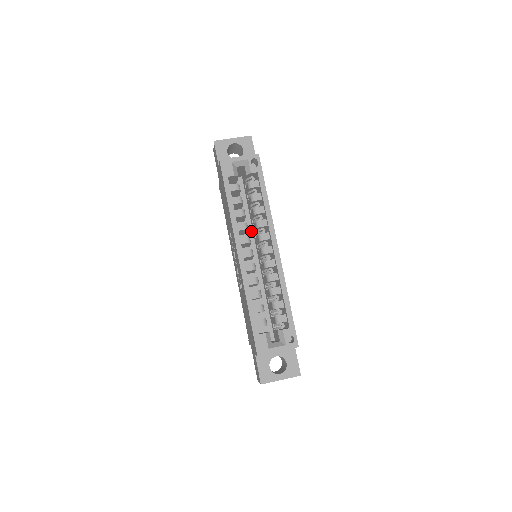
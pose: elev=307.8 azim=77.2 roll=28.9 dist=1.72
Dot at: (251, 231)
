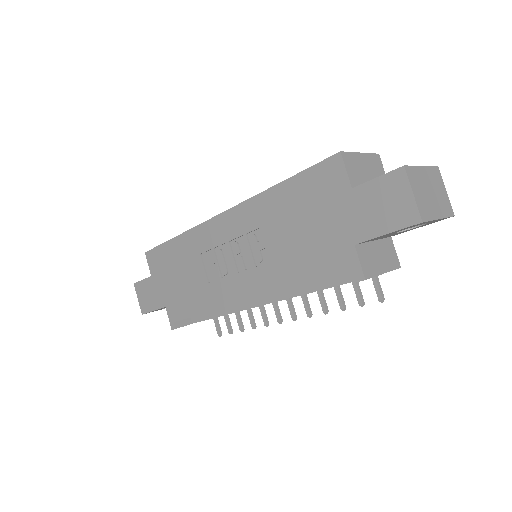
Dot at: occluded
